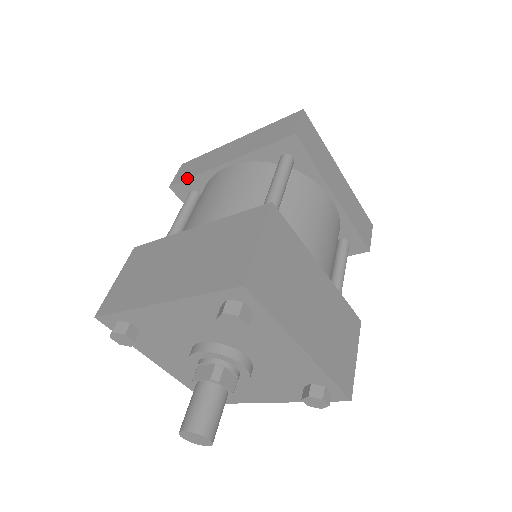
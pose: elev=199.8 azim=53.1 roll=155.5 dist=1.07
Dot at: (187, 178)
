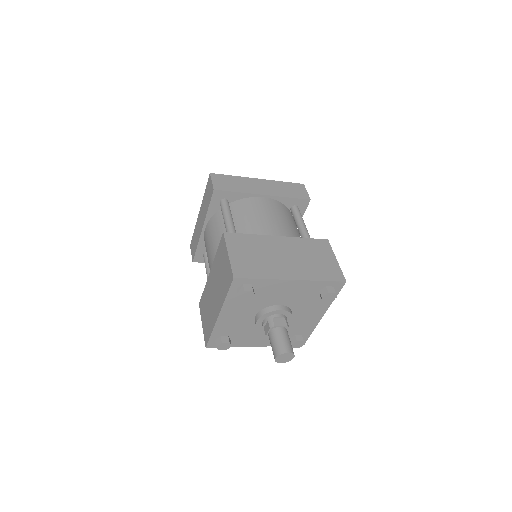
Dot at: (195, 251)
